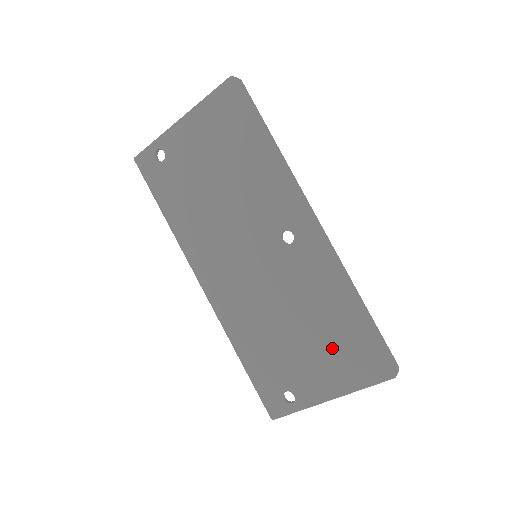
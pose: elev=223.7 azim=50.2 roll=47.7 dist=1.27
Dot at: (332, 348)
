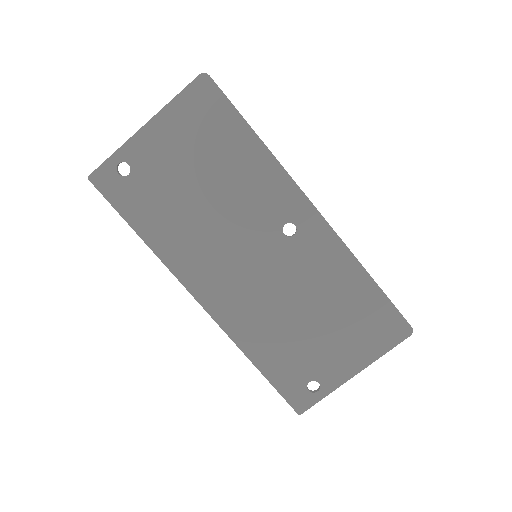
Dot at: (350, 325)
